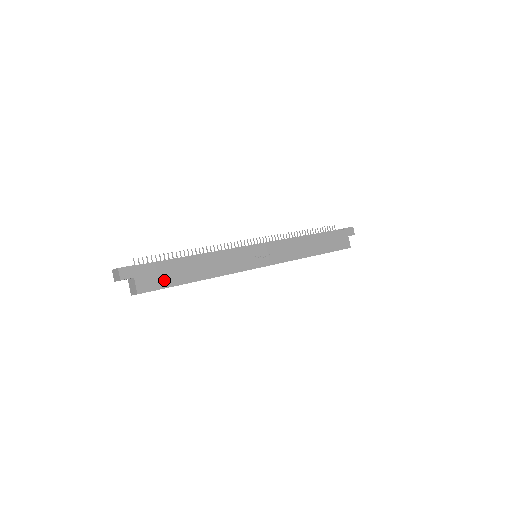
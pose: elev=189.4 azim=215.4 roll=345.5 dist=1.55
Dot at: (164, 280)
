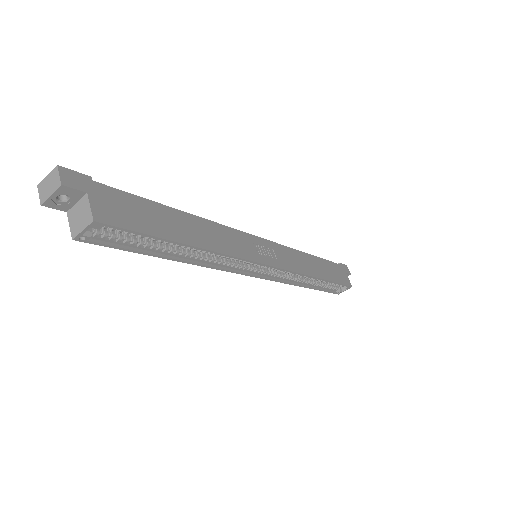
Dot at: (139, 220)
